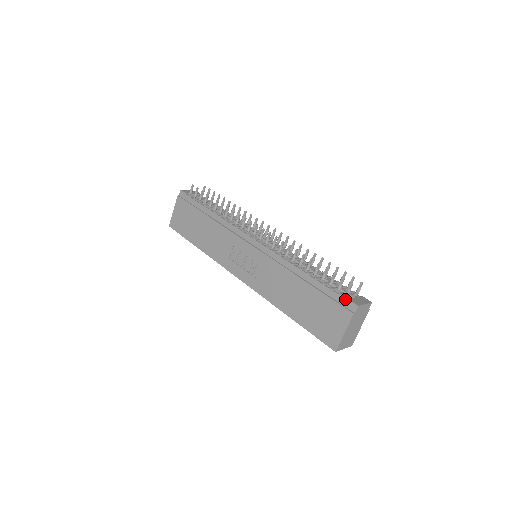
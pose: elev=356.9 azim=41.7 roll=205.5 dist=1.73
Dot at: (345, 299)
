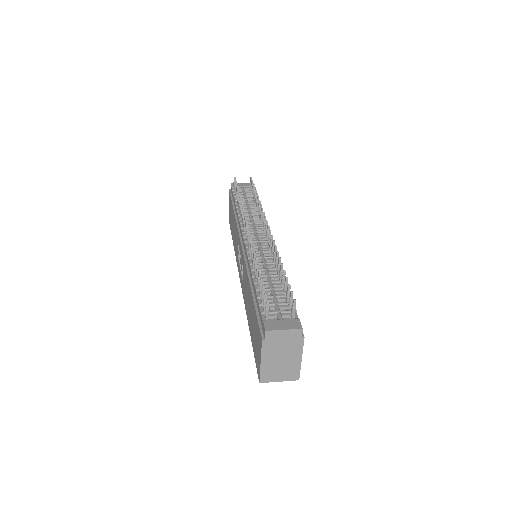
Dot at: (262, 319)
